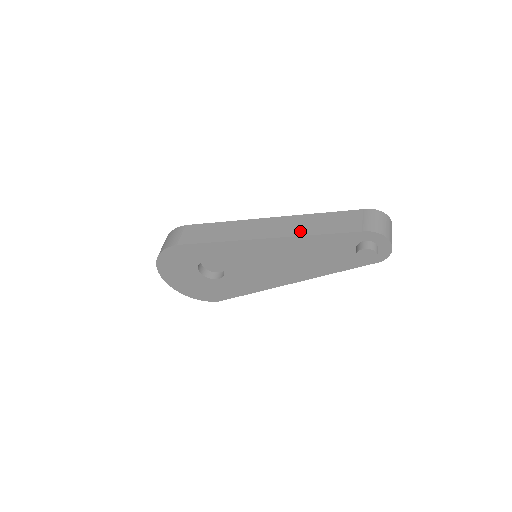
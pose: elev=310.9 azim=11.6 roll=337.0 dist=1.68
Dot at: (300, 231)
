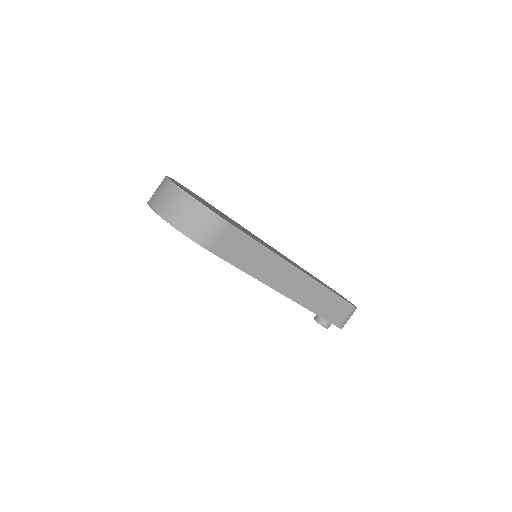
Dot at: (308, 303)
